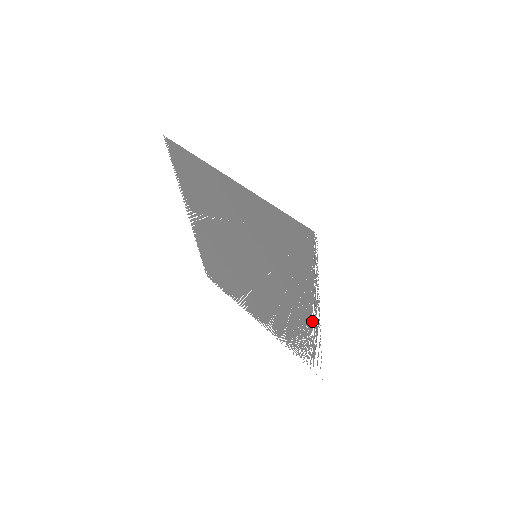
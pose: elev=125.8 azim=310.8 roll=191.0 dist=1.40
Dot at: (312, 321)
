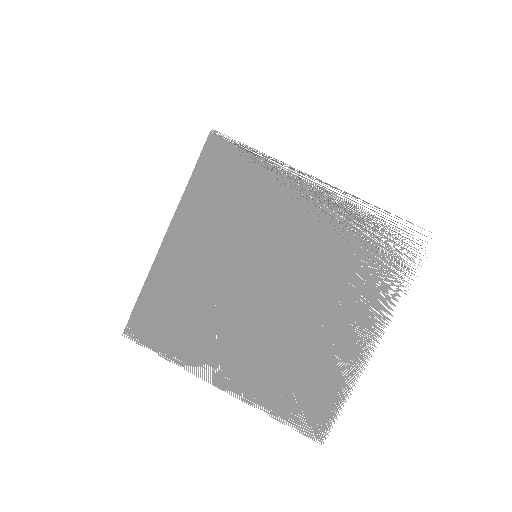
Dot at: (327, 197)
